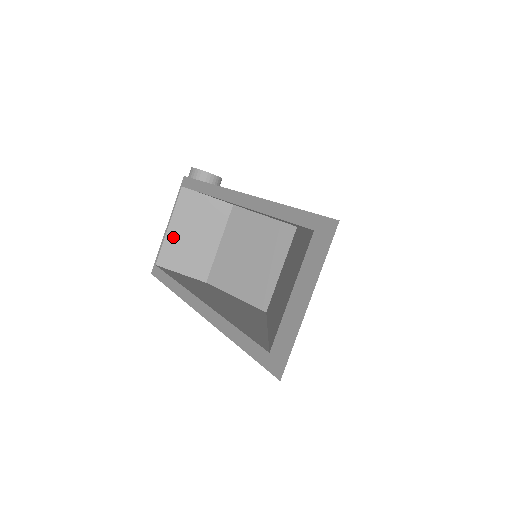
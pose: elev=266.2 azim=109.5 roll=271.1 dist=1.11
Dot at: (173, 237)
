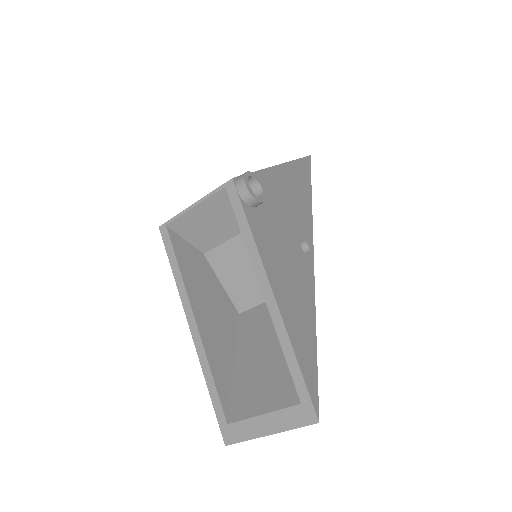
Dot at: (194, 216)
